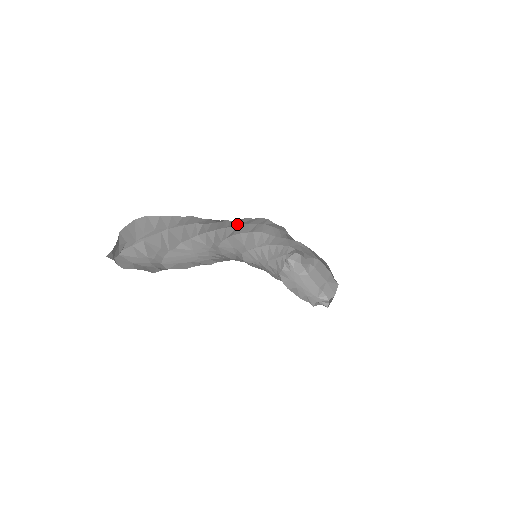
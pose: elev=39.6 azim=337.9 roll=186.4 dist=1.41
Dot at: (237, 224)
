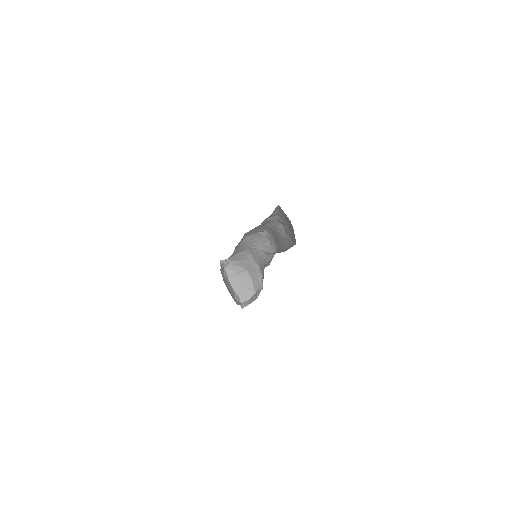
Dot at: (256, 227)
